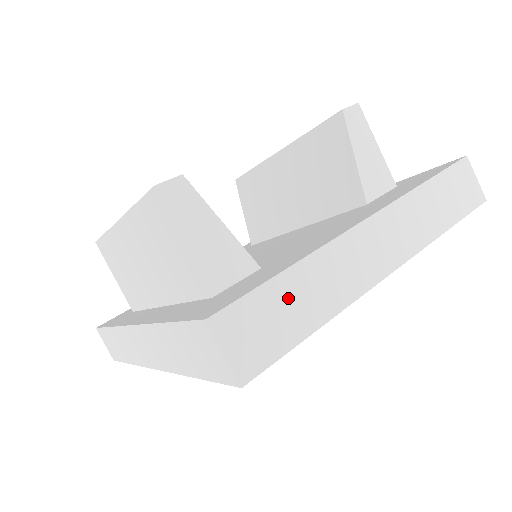
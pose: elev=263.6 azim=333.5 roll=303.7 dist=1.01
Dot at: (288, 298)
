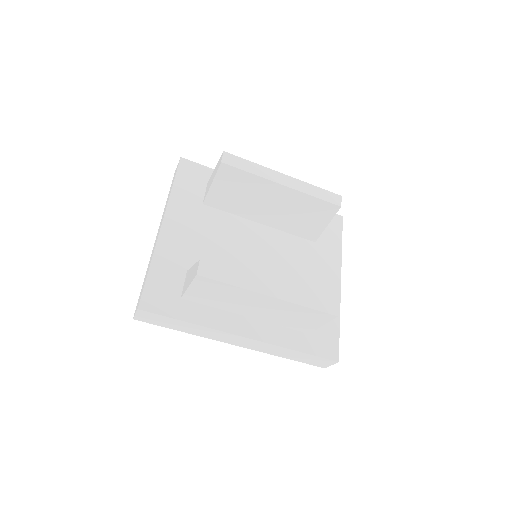
Dot at: occluded
